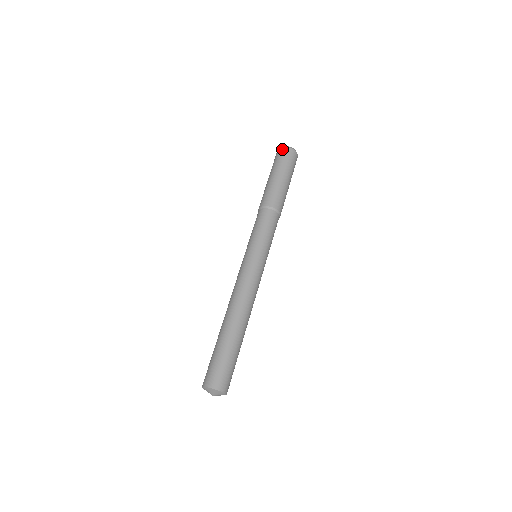
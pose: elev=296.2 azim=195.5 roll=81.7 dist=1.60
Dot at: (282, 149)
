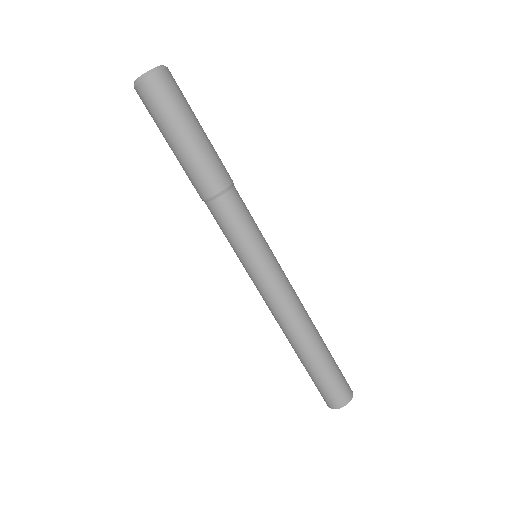
Dot at: (137, 91)
